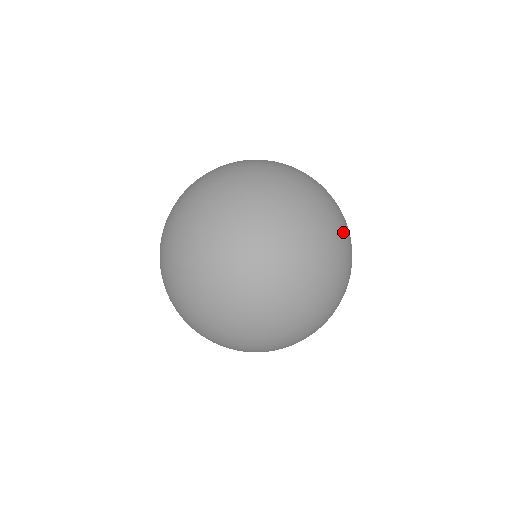
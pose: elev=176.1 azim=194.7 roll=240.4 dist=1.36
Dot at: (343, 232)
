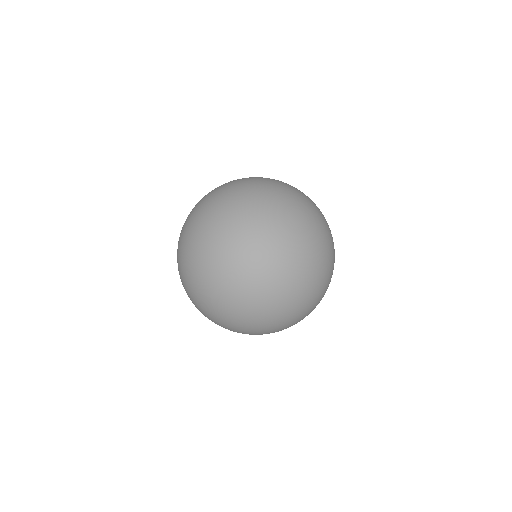
Dot at: (291, 295)
